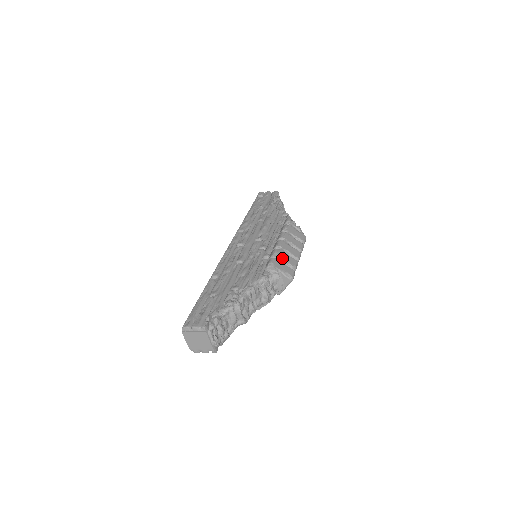
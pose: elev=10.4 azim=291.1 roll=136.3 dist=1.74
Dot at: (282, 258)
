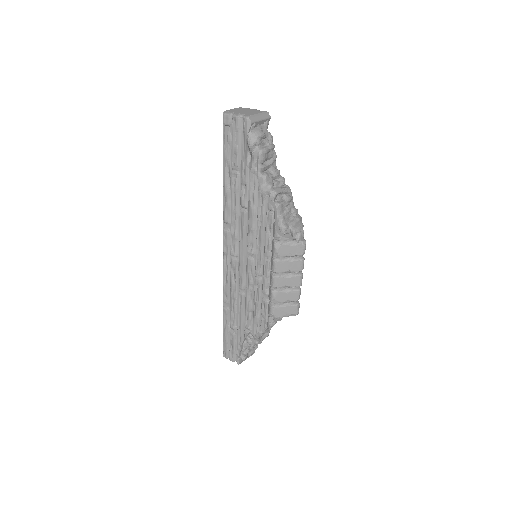
Dot at: (281, 301)
